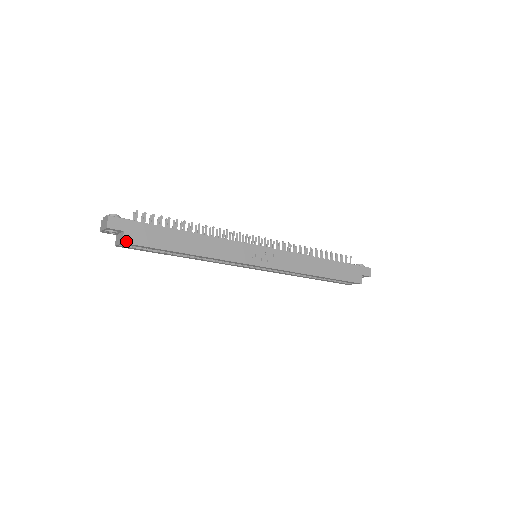
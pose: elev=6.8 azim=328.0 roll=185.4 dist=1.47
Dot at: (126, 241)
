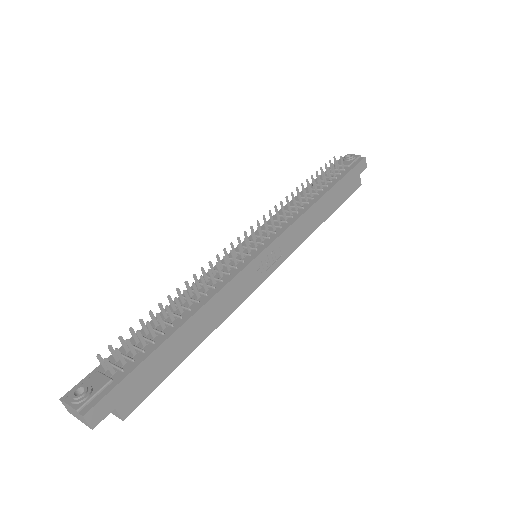
Dot at: (125, 414)
